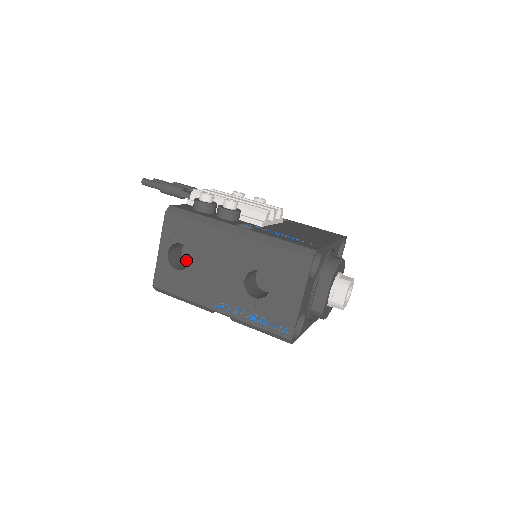
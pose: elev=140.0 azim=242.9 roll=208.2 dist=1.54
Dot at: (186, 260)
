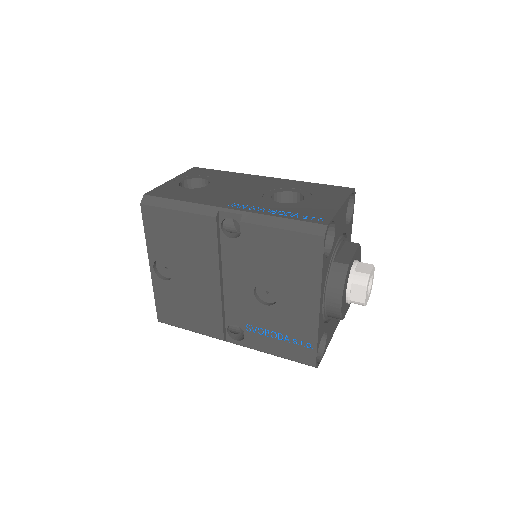
Dot at: occluded
